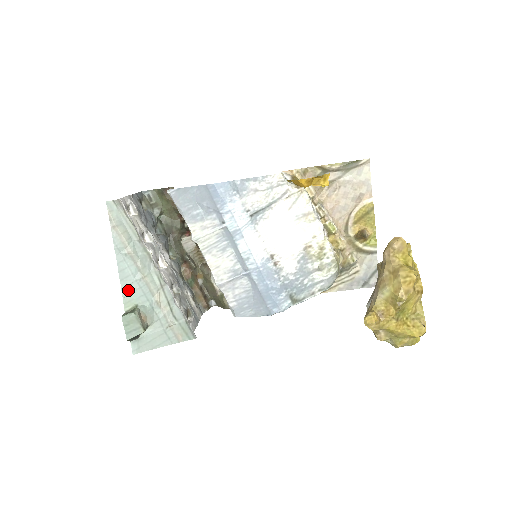
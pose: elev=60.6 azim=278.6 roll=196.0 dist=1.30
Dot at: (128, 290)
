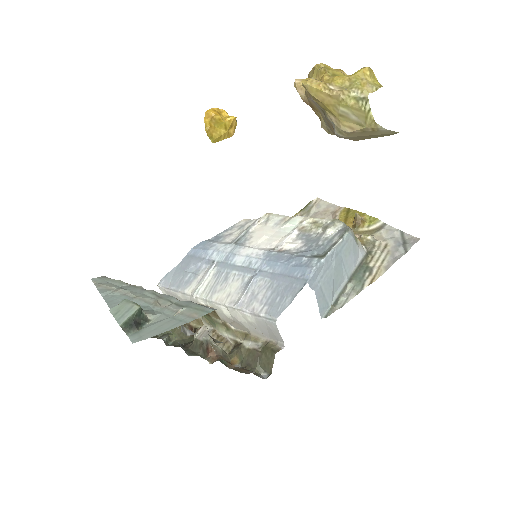
Dot at: occluded
